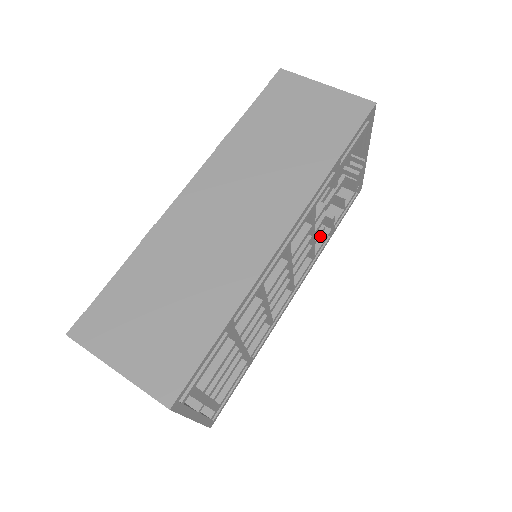
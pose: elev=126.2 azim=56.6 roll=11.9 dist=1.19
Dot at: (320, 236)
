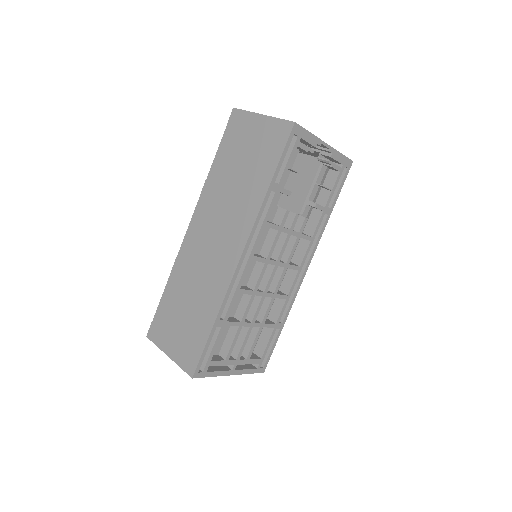
Dot at: (315, 219)
